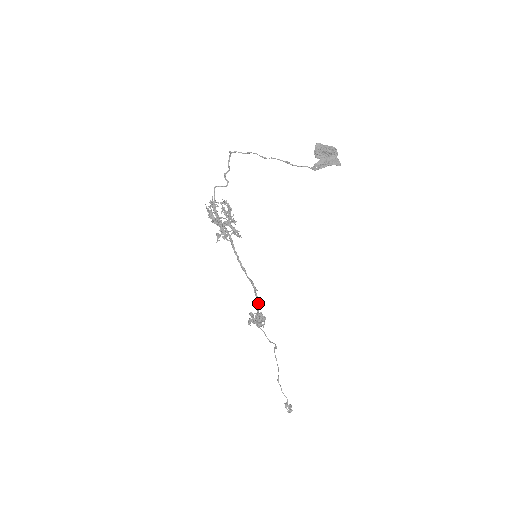
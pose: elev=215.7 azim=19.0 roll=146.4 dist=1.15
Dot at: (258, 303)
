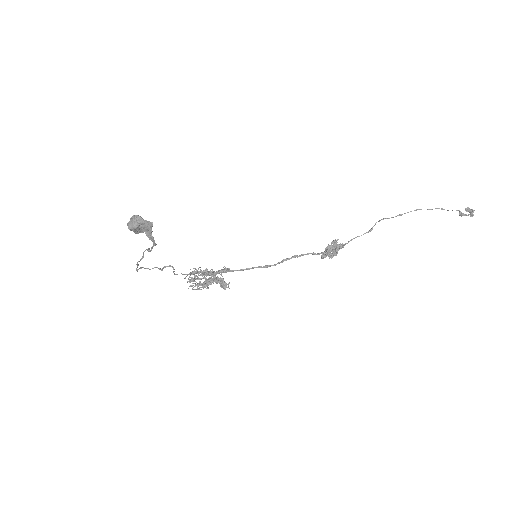
Dot at: (312, 254)
